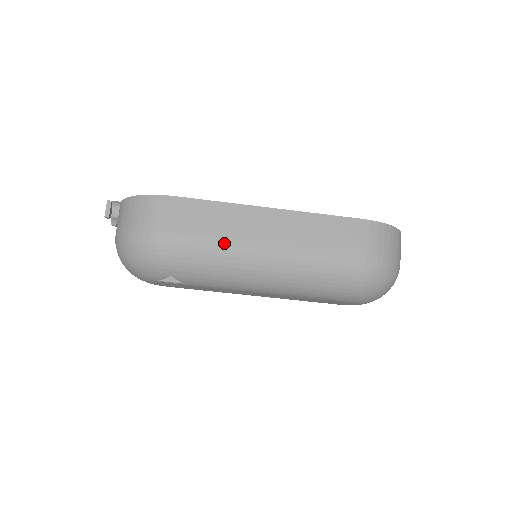
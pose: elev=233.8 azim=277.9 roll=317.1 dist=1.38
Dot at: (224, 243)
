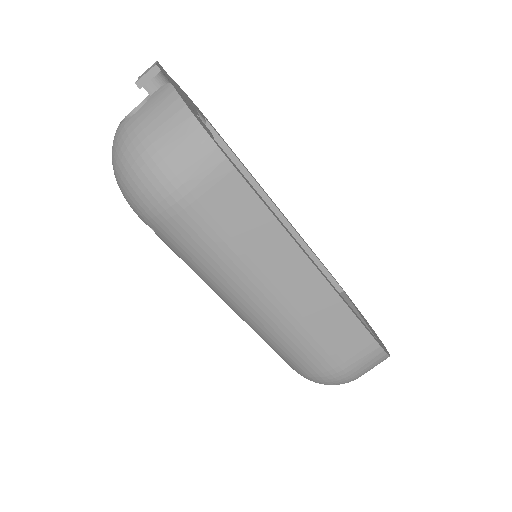
Dot at: (237, 262)
